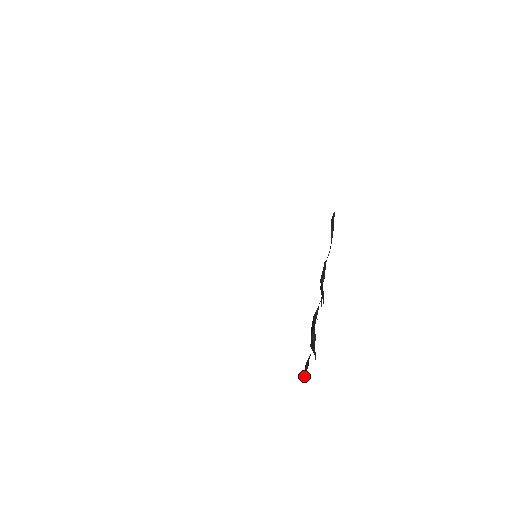
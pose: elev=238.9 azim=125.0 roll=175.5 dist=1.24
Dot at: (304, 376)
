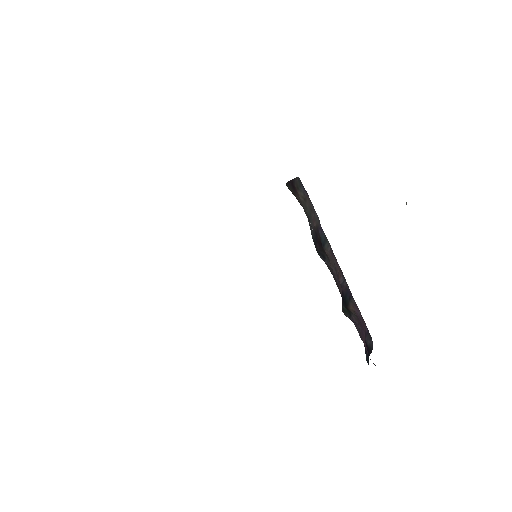
Dot at: (369, 352)
